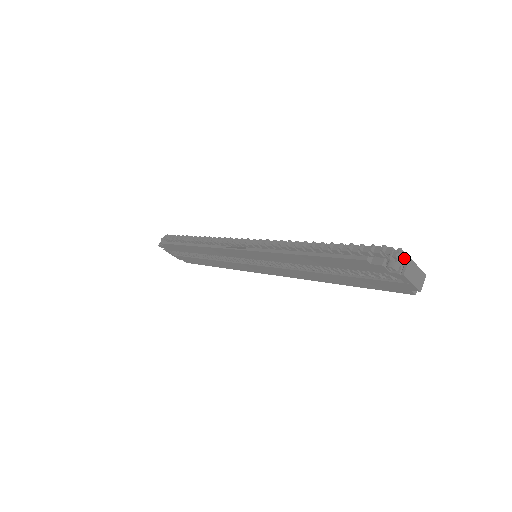
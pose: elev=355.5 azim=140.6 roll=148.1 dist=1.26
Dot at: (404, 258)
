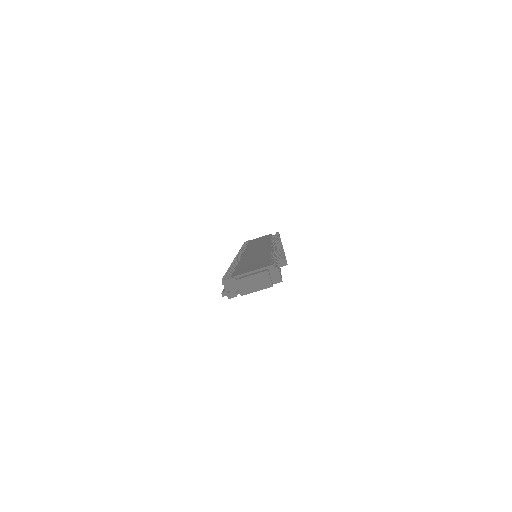
Dot at: (235, 282)
